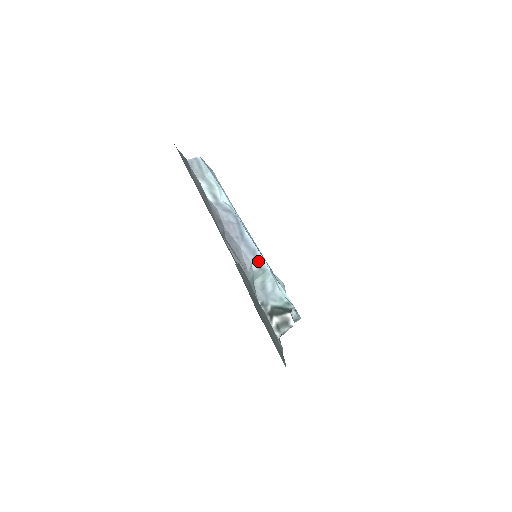
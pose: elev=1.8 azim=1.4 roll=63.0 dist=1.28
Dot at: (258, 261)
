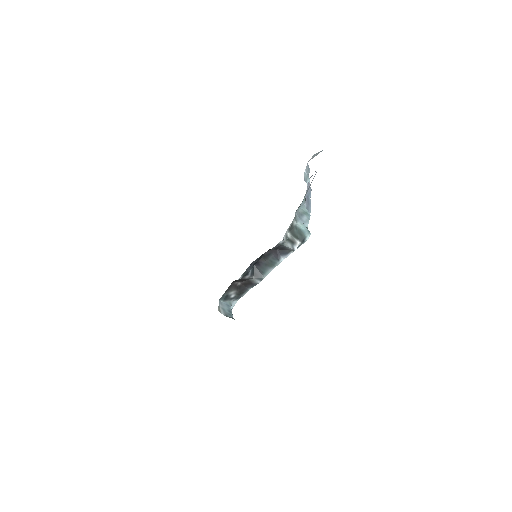
Dot at: (308, 207)
